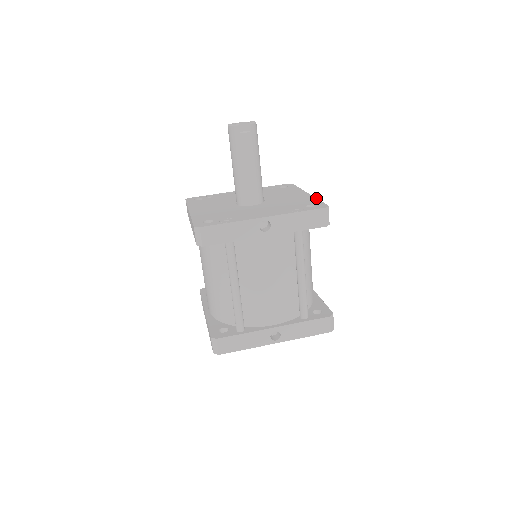
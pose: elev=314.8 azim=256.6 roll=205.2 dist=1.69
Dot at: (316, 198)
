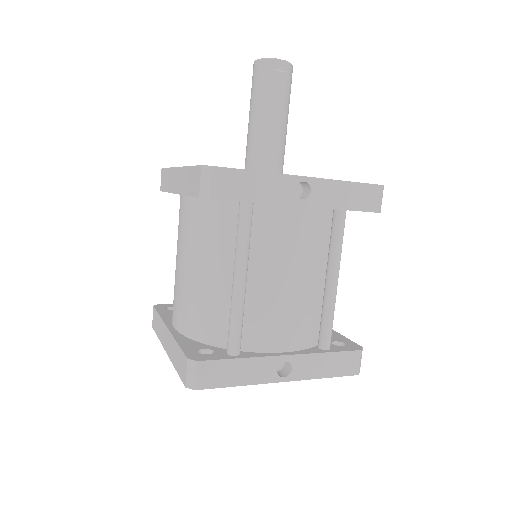
Dot at: occluded
